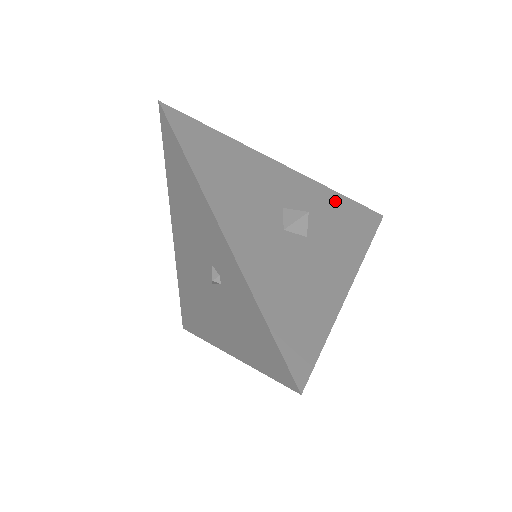
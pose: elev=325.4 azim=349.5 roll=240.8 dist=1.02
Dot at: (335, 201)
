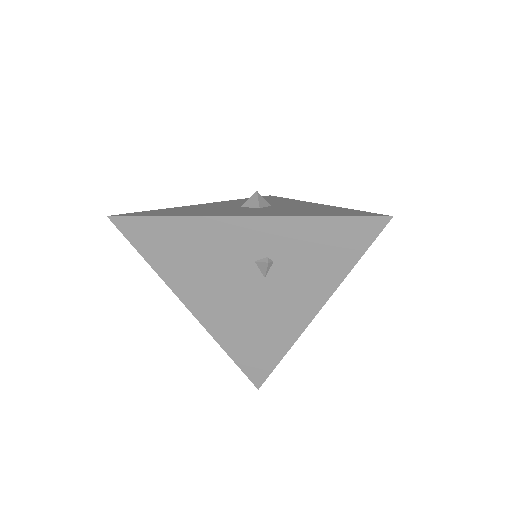
Dot at: occluded
